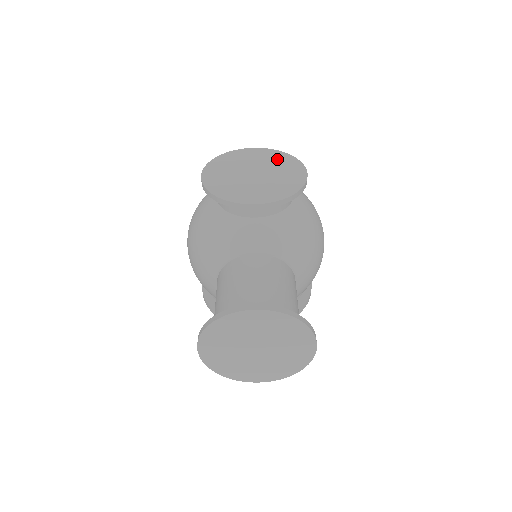
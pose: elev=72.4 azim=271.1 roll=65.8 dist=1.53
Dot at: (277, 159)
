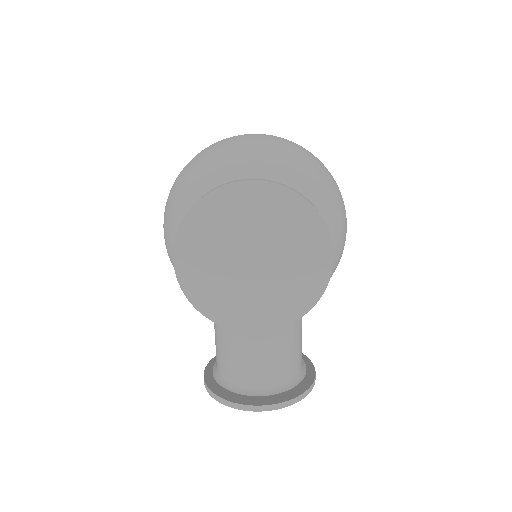
Dot at: (289, 220)
